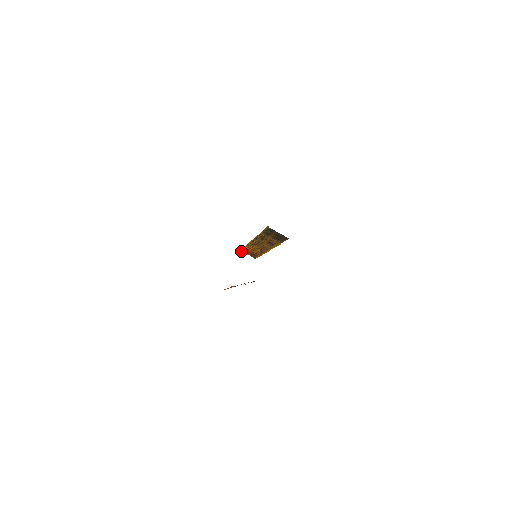
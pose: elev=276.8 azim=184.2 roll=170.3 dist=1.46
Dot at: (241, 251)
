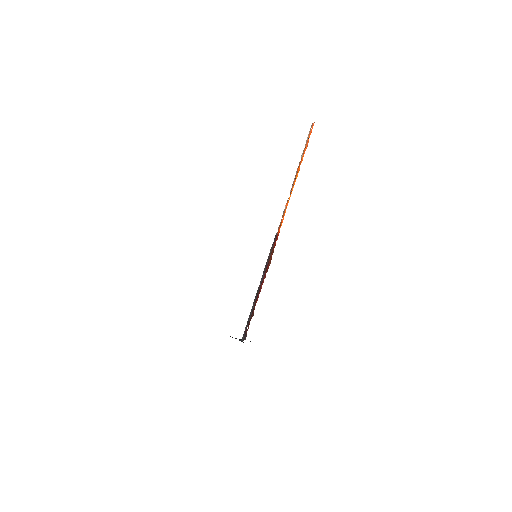
Dot at: occluded
